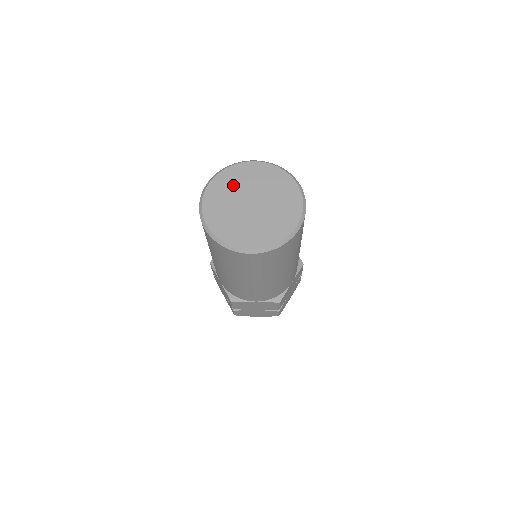
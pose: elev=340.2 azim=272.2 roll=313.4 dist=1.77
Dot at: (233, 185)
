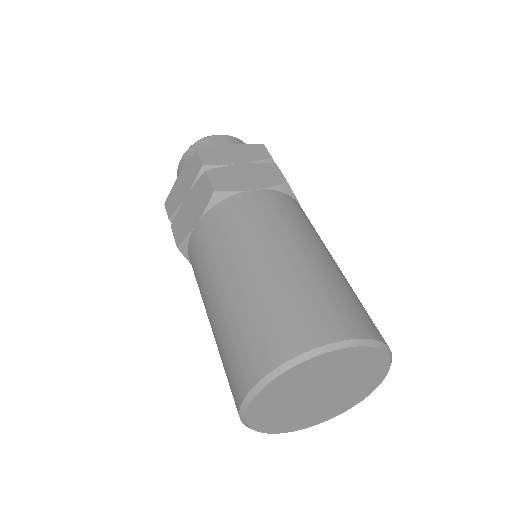
Dot at: (296, 385)
